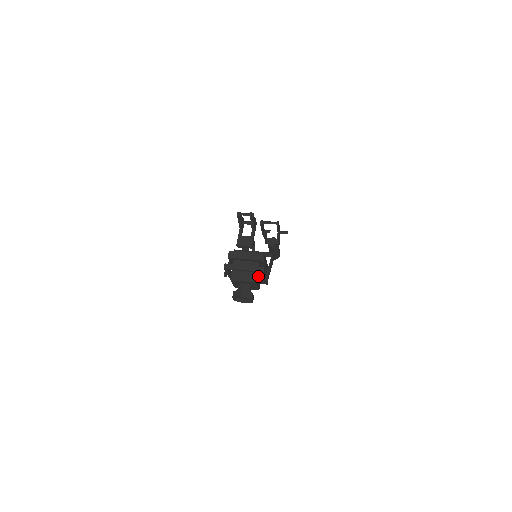
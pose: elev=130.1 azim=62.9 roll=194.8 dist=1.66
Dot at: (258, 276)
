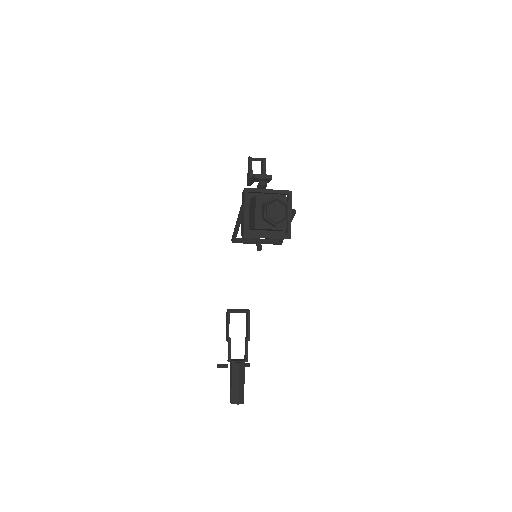
Dot at: occluded
